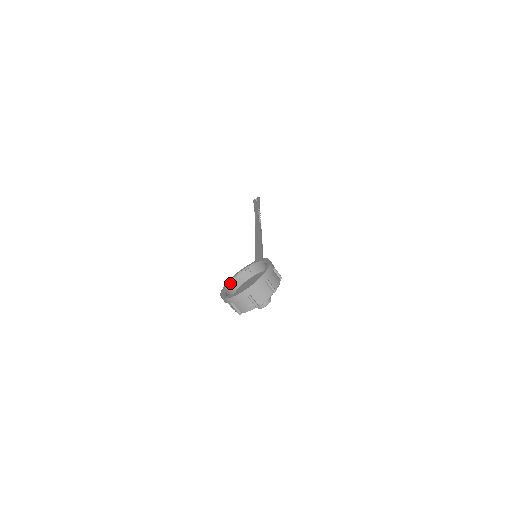
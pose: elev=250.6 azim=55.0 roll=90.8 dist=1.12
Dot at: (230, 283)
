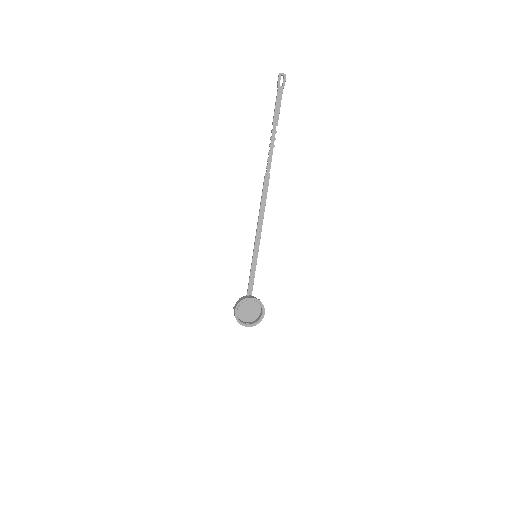
Dot at: occluded
